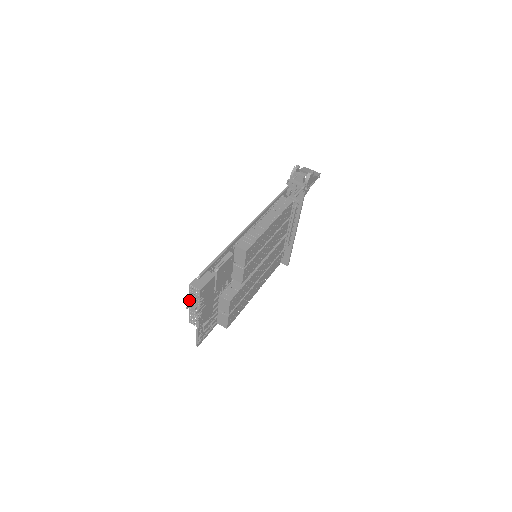
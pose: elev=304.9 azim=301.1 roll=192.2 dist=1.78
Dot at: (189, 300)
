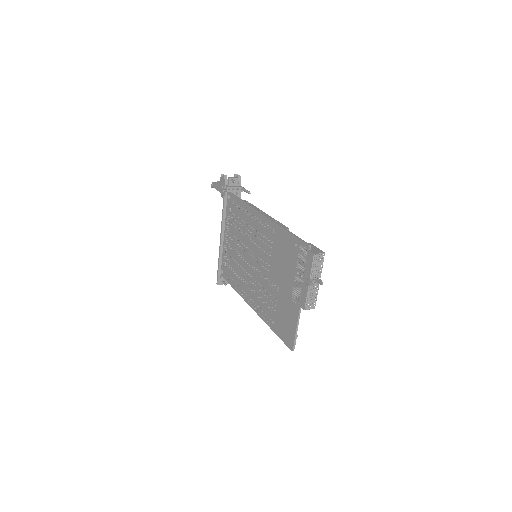
Dot at: (310, 277)
